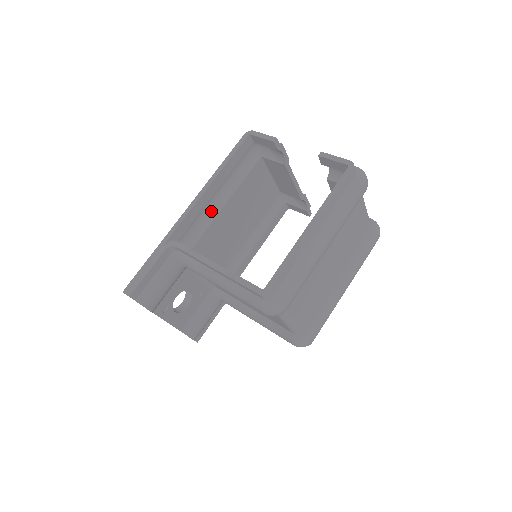
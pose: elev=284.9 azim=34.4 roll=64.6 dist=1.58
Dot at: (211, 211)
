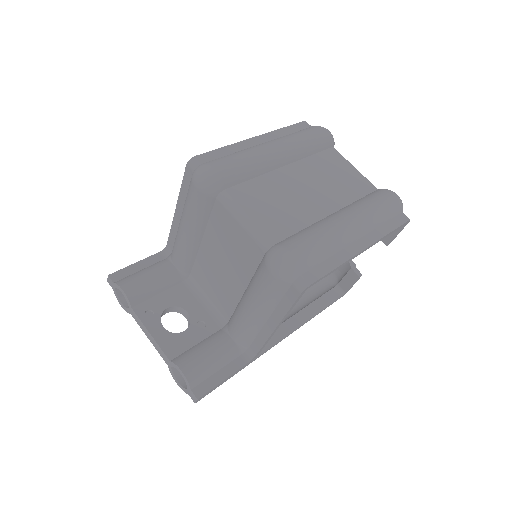
Dot at: occluded
